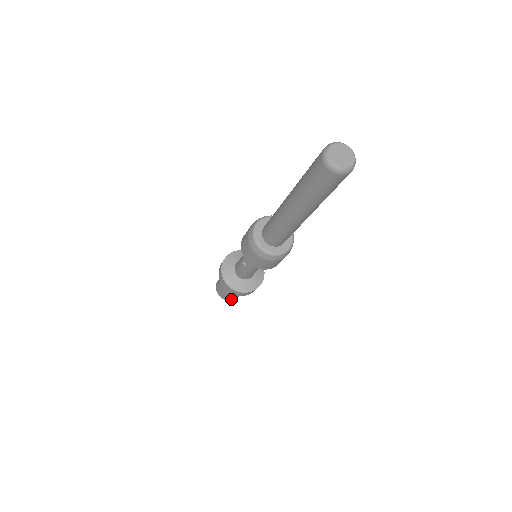
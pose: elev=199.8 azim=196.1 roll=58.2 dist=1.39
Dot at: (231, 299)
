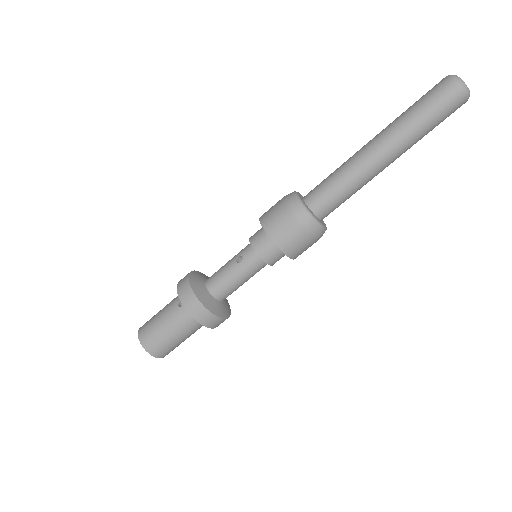
Dot at: (156, 351)
